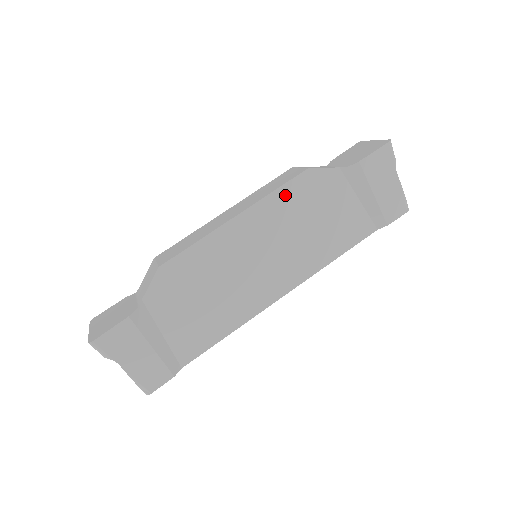
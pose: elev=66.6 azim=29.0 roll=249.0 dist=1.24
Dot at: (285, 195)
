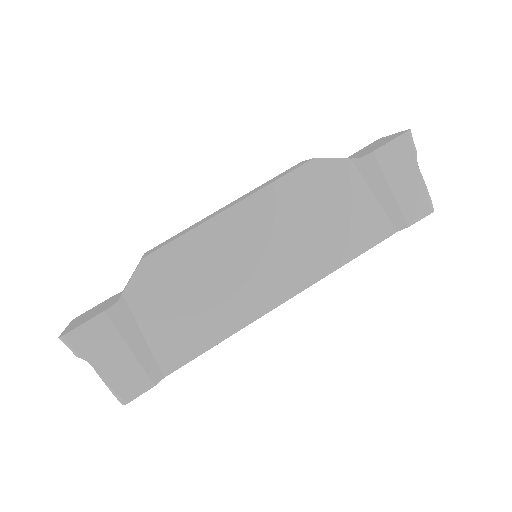
Dot at: (288, 186)
